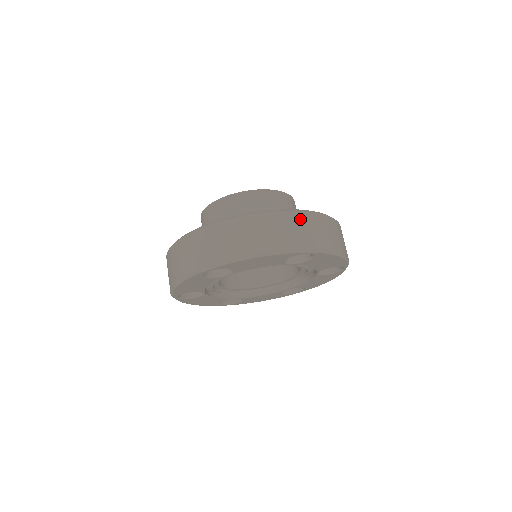
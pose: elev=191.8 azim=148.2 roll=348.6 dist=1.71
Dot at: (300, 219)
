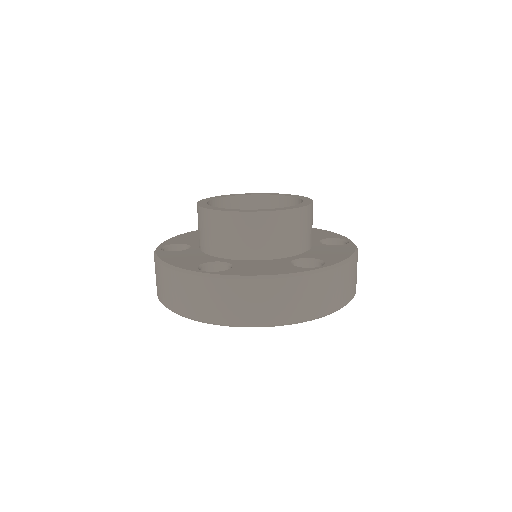
Dot at: (198, 286)
